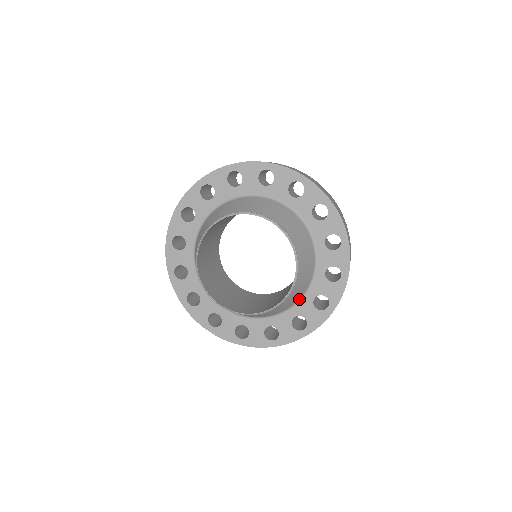
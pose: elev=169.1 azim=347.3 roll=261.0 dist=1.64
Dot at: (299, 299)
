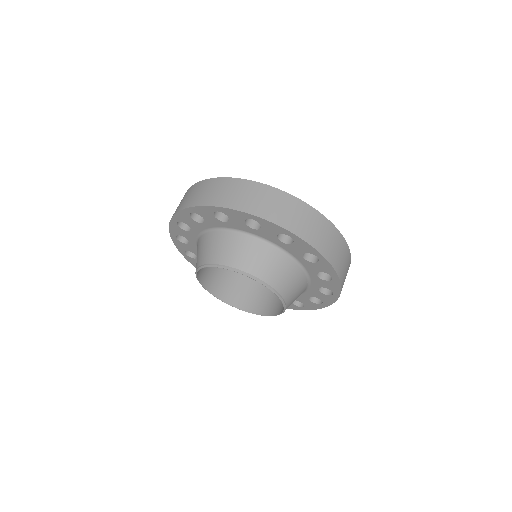
Dot at: occluded
